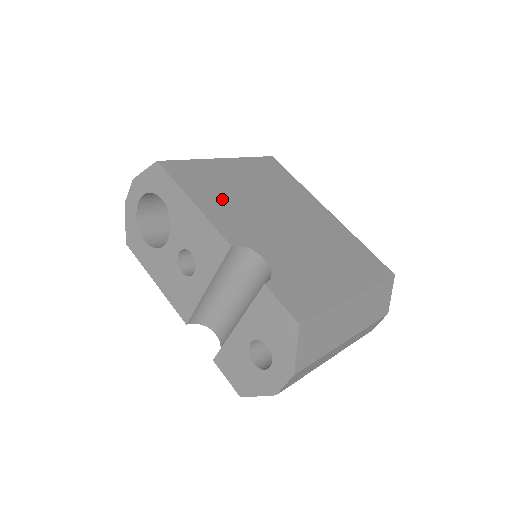
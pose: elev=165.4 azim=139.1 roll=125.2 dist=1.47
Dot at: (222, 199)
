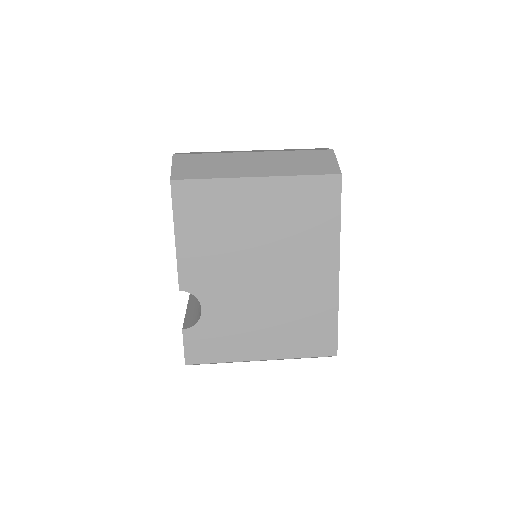
Dot at: (209, 238)
